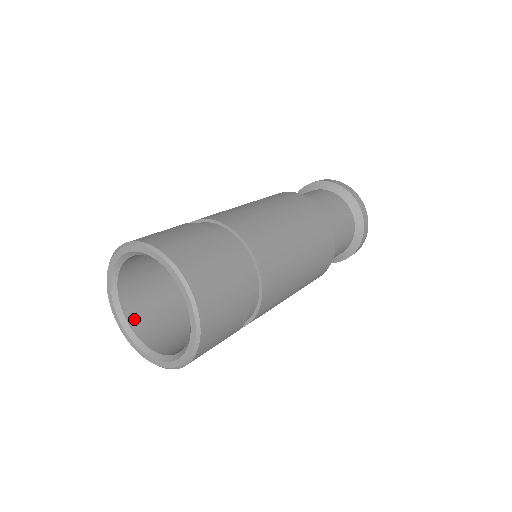
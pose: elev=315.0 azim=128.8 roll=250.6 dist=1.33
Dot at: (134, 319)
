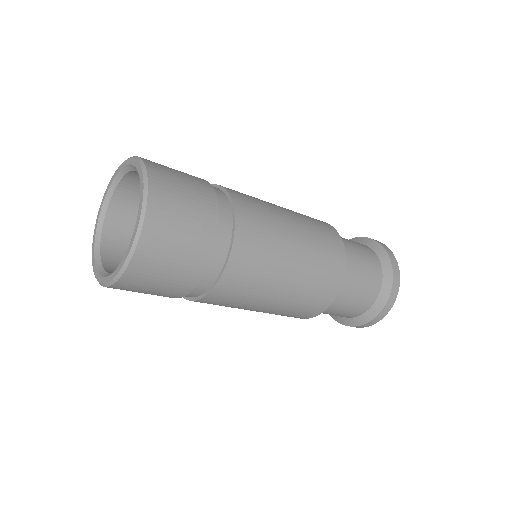
Dot at: (108, 253)
